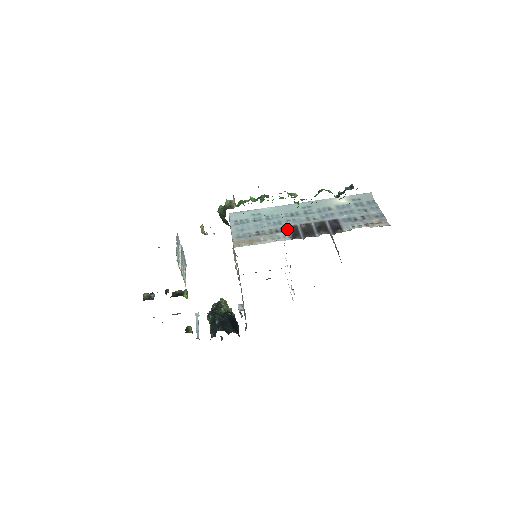
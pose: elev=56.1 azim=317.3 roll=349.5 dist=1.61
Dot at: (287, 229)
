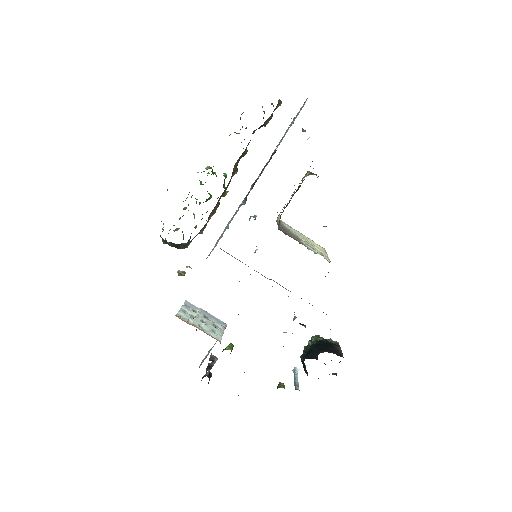
Dot at: (241, 203)
